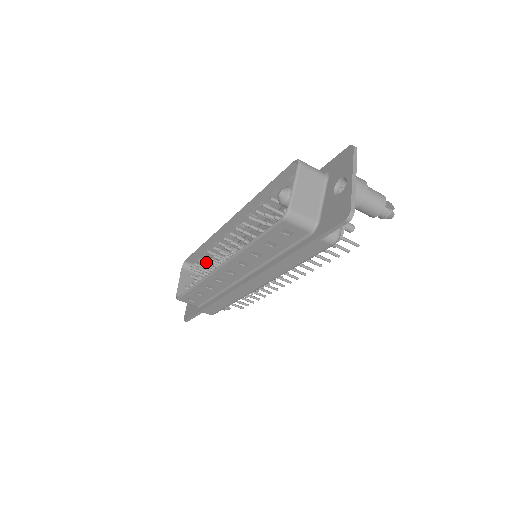
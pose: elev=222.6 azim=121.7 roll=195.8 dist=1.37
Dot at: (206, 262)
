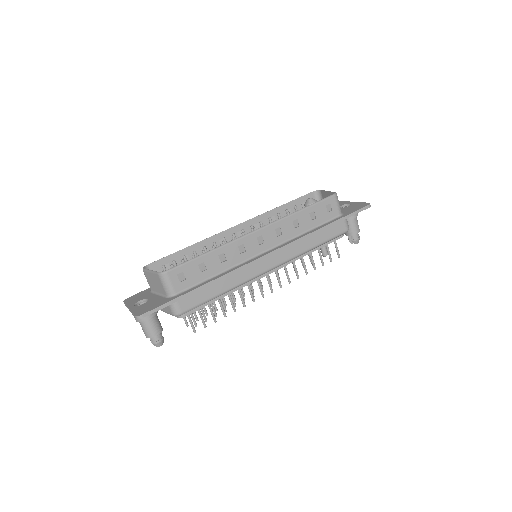
Dot at: occluded
